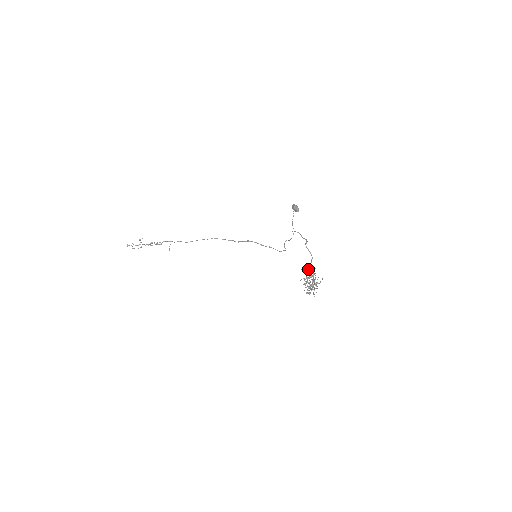
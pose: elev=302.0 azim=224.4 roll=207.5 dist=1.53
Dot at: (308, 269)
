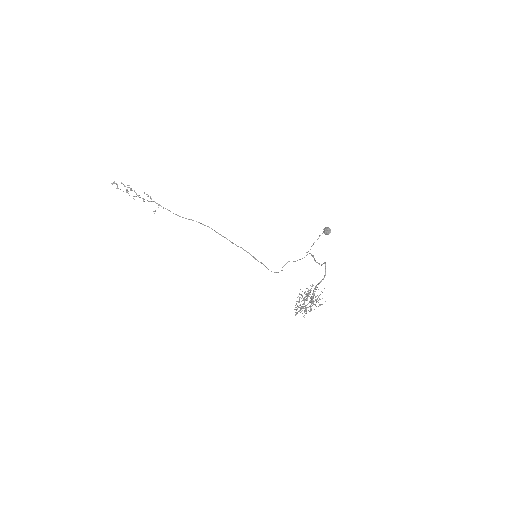
Dot at: occluded
